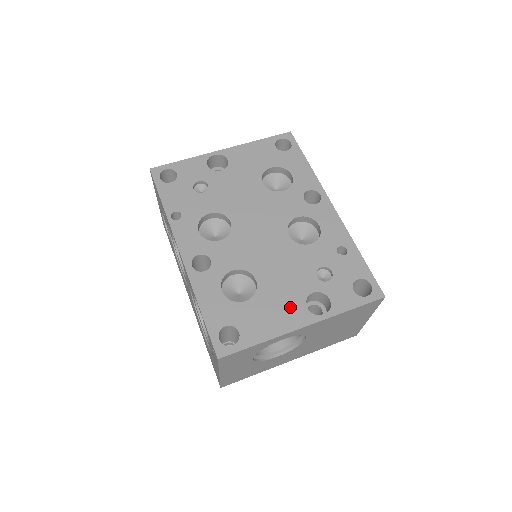
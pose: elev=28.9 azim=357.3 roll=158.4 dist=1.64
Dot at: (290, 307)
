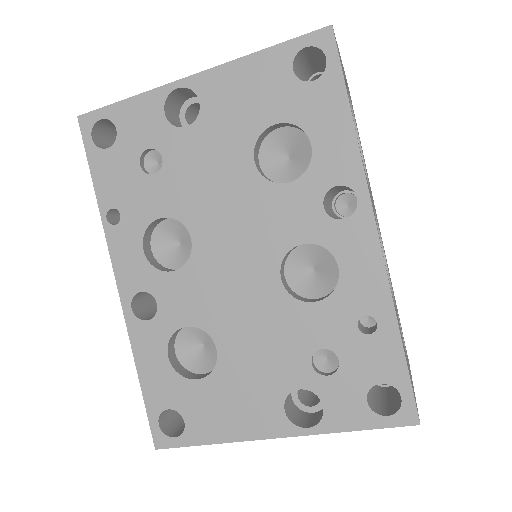
Dot at: (259, 404)
